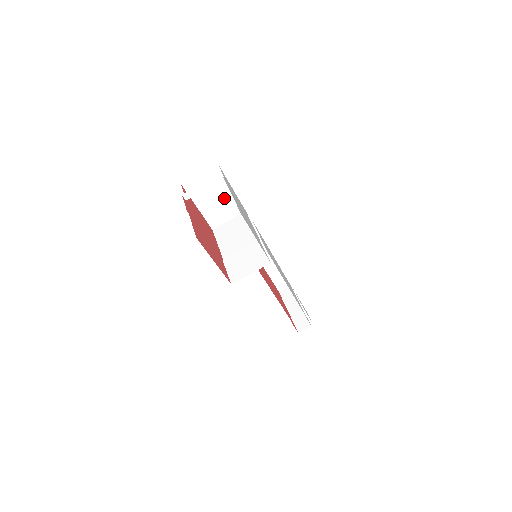
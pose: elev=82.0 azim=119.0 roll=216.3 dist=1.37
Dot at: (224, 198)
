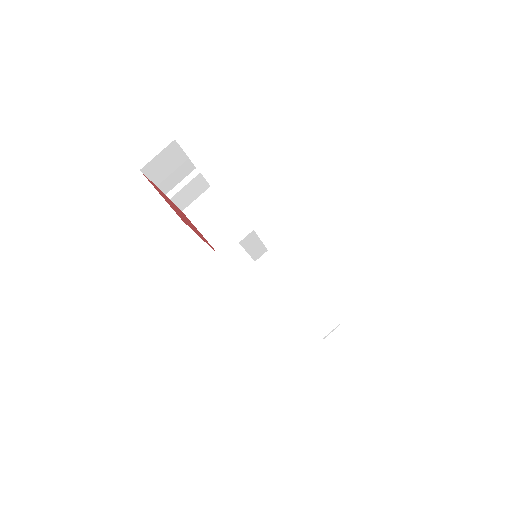
Dot at: (223, 218)
